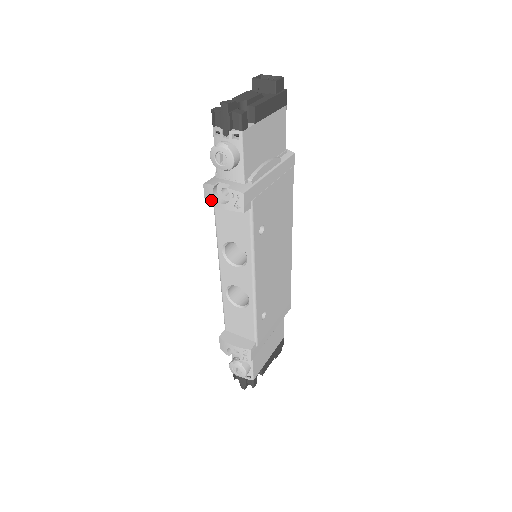
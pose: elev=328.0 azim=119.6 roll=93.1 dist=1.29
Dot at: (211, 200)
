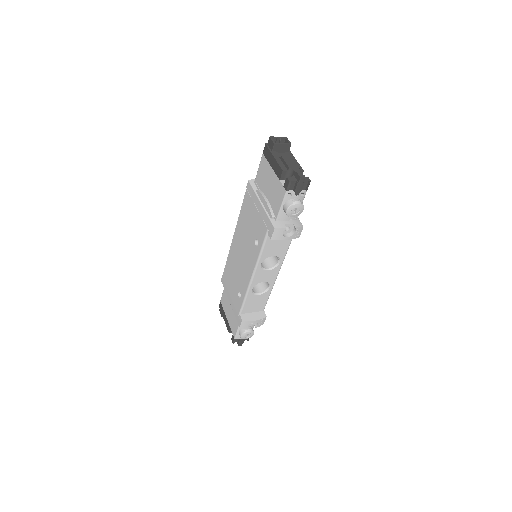
Dot at: (279, 237)
